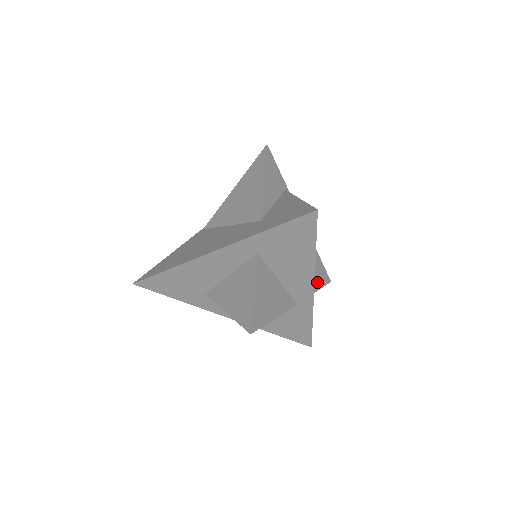
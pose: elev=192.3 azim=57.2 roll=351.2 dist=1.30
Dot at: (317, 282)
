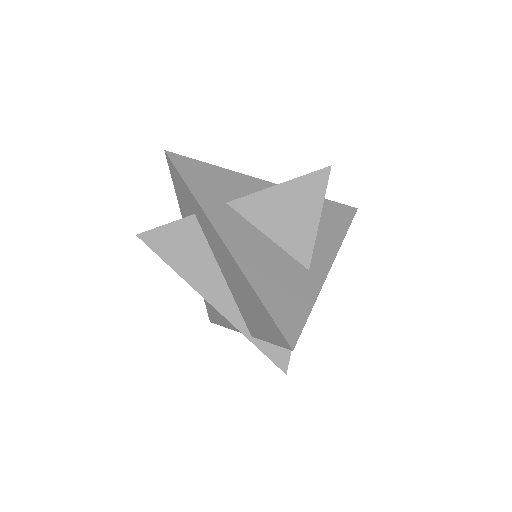
Dot at: occluded
